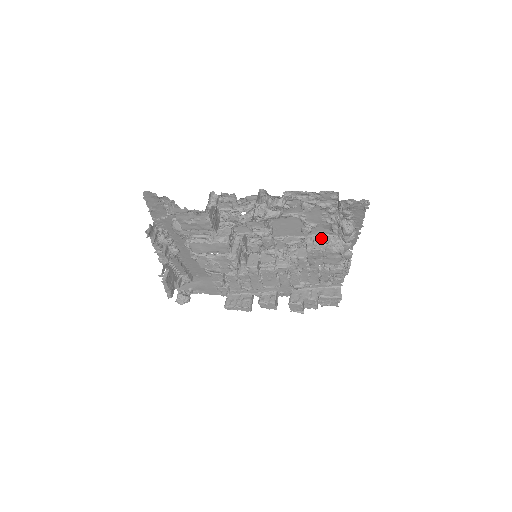
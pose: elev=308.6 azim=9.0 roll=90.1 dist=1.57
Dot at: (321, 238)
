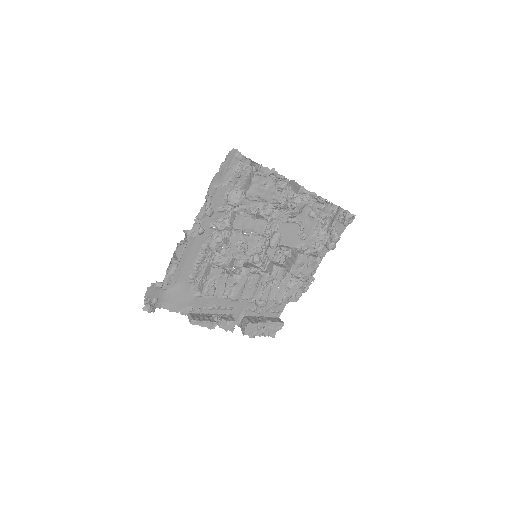
Dot at: (304, 250)
